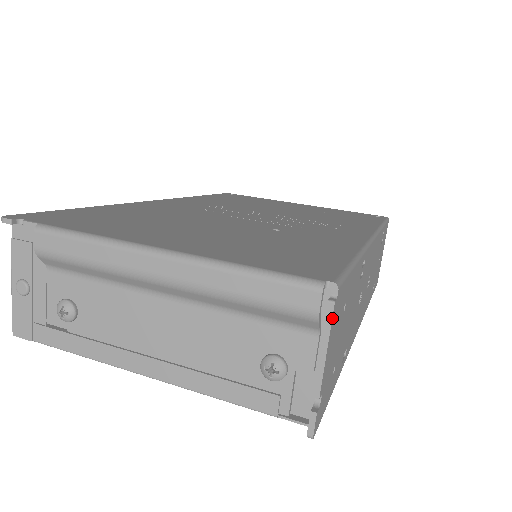
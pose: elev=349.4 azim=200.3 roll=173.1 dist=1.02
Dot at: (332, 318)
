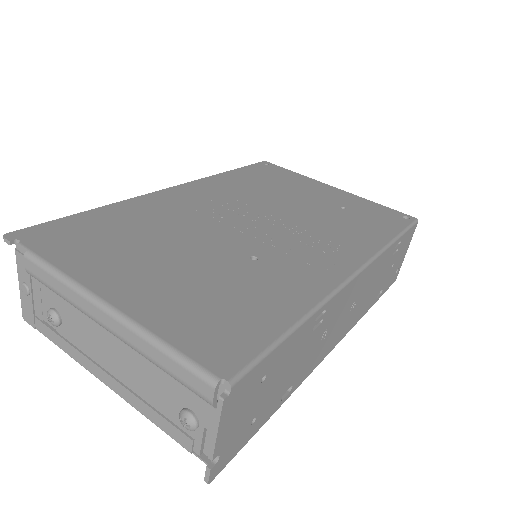
Dot at: (222, 410)
